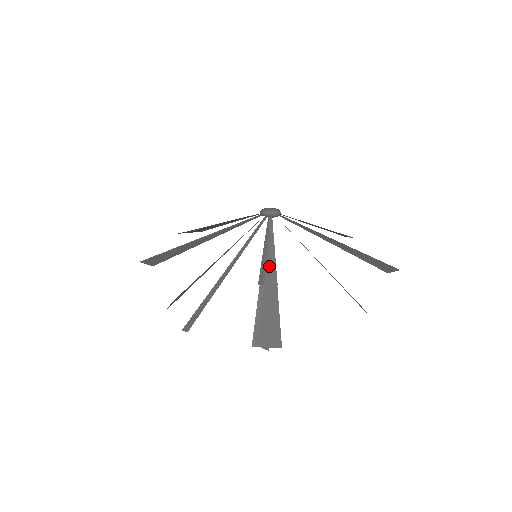
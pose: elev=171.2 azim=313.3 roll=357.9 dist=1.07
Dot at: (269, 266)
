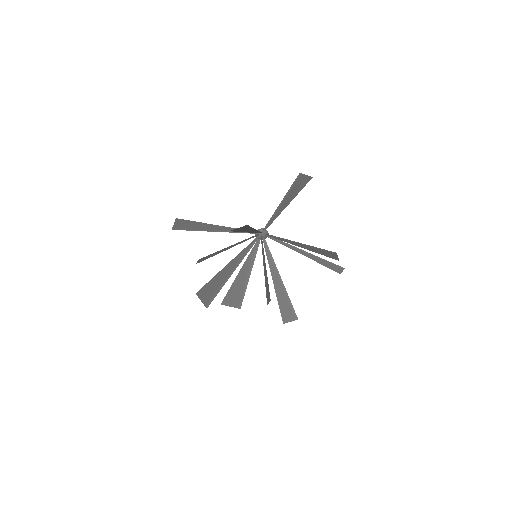
Dot at: (252, 231)
